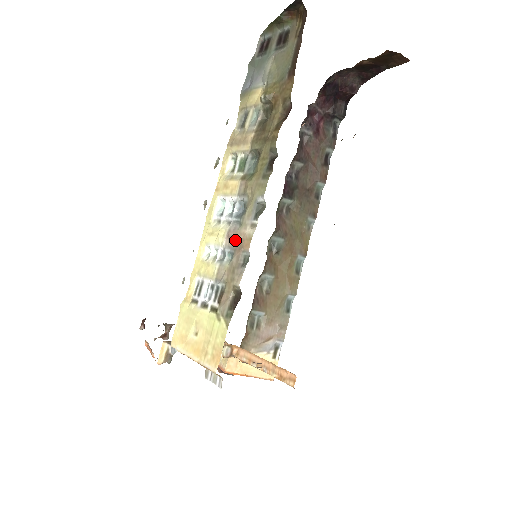
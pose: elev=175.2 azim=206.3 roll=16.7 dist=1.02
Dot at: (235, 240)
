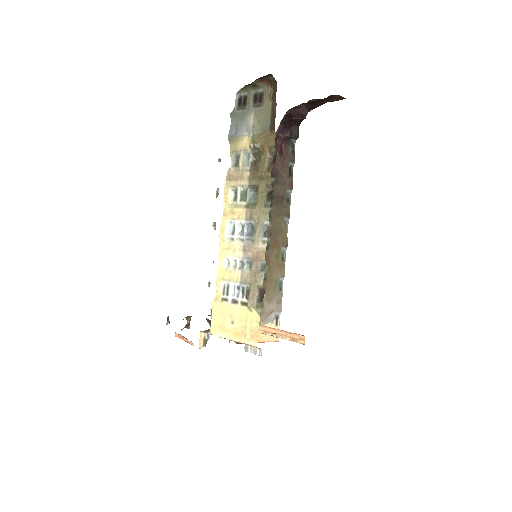
Dot at: (251, 253)
